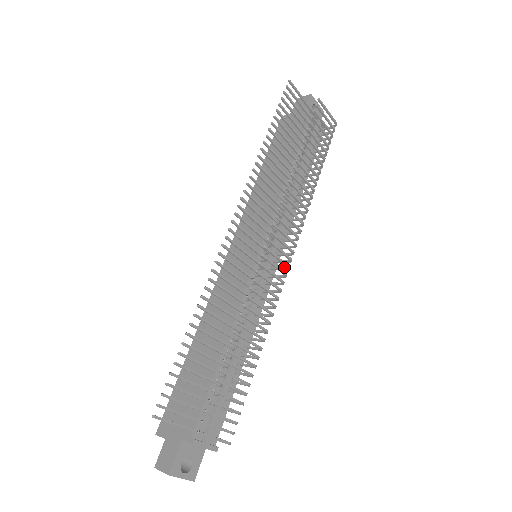
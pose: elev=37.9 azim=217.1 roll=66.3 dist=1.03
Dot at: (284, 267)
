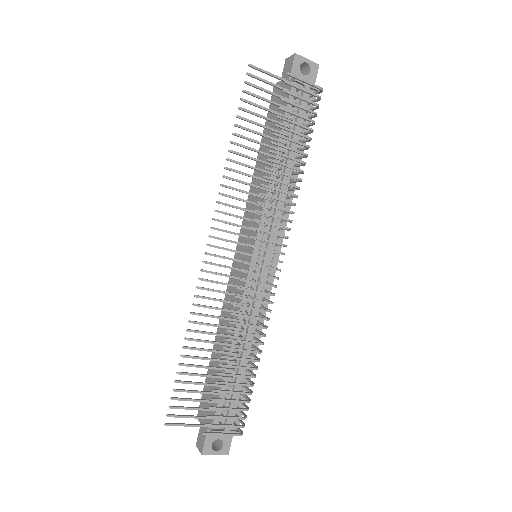
Dot at: (277, 268)
